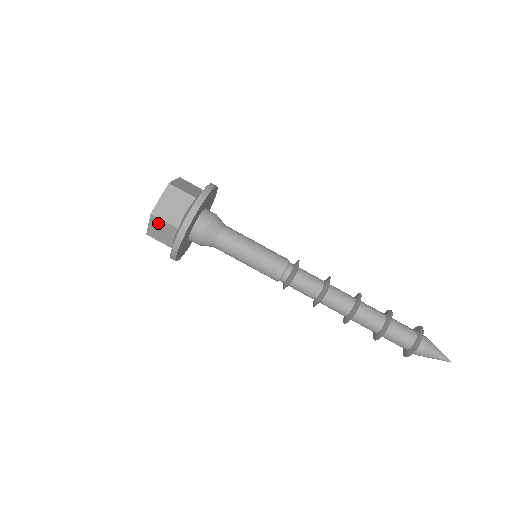
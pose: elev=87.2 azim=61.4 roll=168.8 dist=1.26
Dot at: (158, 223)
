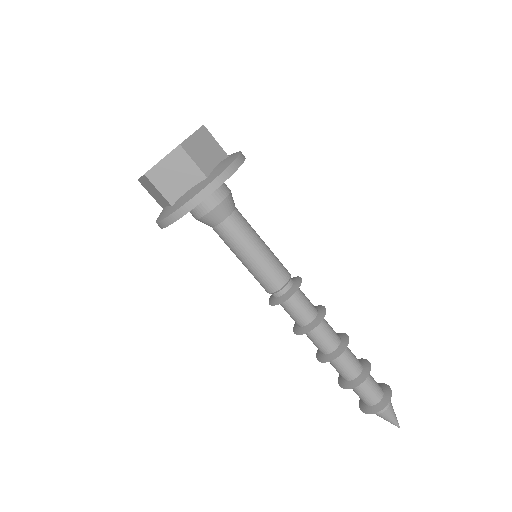
Dot at: (180, 162)
